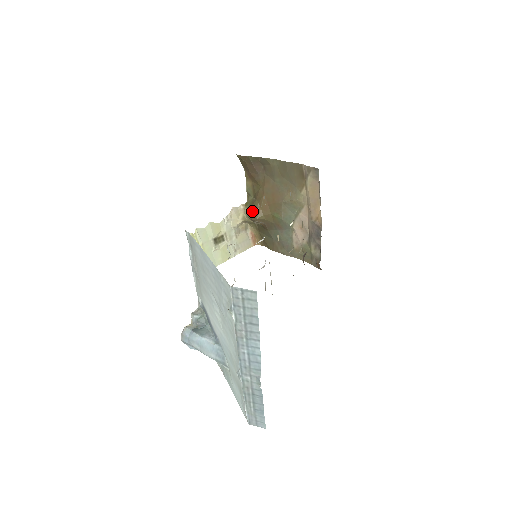
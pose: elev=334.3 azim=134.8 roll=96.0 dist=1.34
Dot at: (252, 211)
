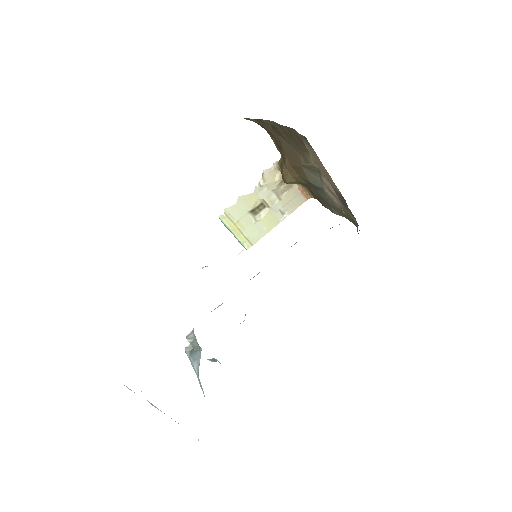
Dot at: occluded
